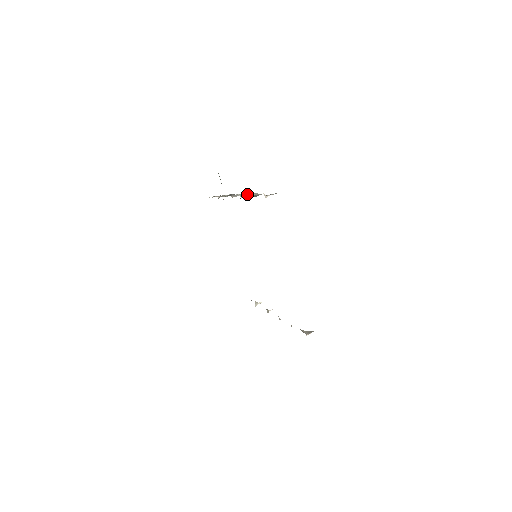
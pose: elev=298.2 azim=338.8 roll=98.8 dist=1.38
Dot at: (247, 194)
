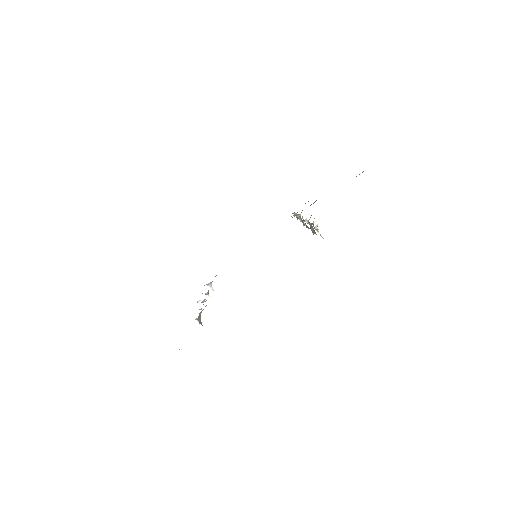
Dot at: occluded
